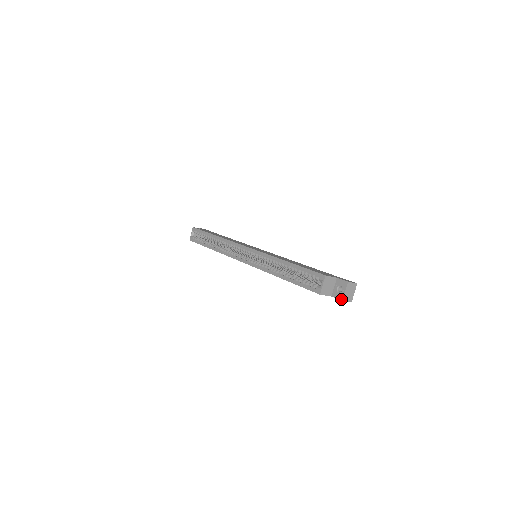
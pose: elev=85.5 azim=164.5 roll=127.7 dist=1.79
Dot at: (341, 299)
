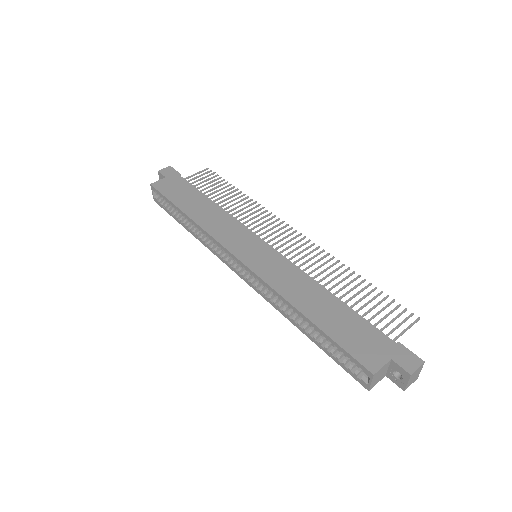
Dot at: (402, 389)
